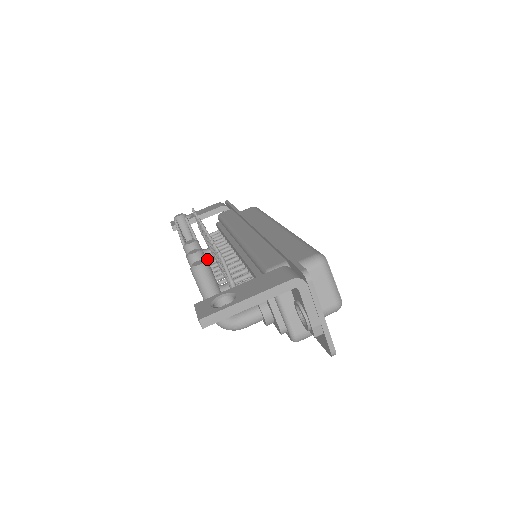
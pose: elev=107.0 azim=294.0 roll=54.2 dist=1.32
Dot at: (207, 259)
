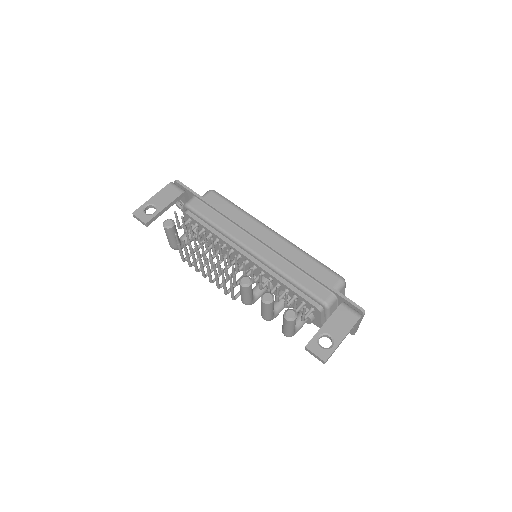
Dot at: (201, 256)
